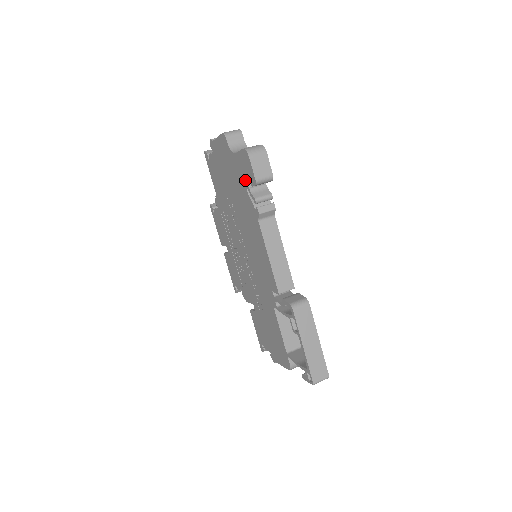
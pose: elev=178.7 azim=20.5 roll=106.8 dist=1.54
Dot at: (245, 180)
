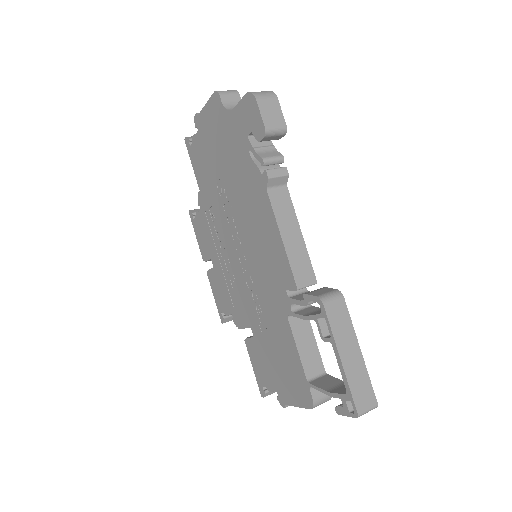
Dot at: (247, 139)
